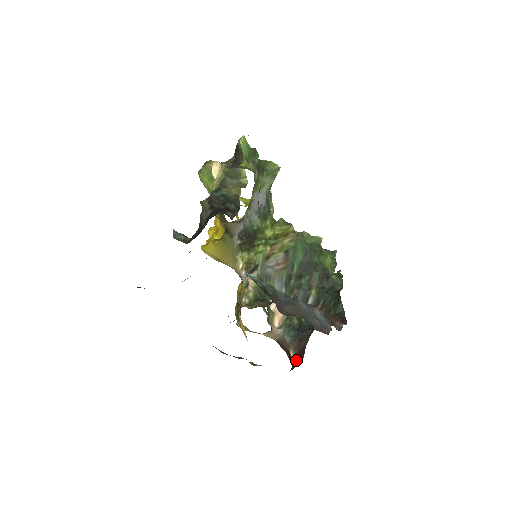
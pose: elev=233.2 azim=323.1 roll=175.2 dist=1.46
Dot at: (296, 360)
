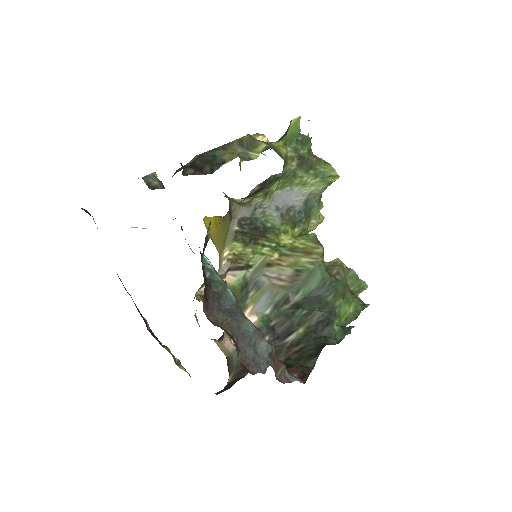
Dot at: (225, 387)
